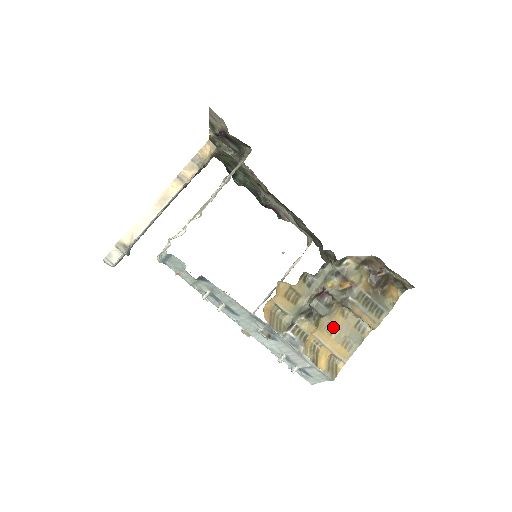
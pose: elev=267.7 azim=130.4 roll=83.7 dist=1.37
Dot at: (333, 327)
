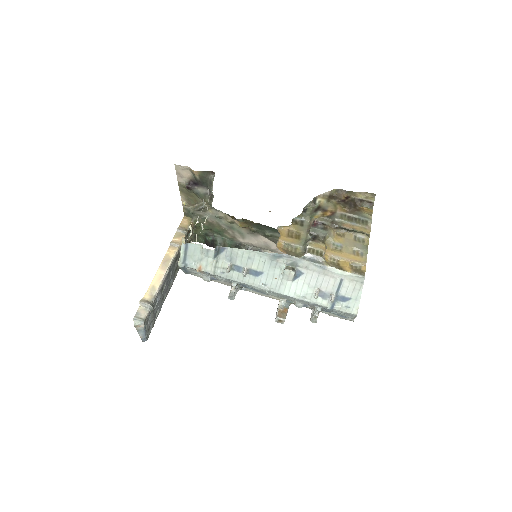
Dot at: (338, 246)
